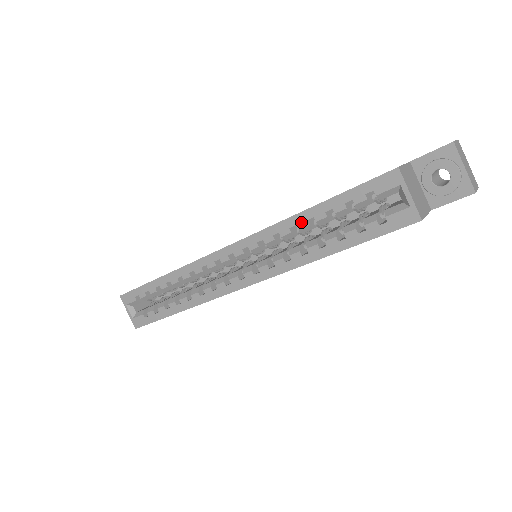
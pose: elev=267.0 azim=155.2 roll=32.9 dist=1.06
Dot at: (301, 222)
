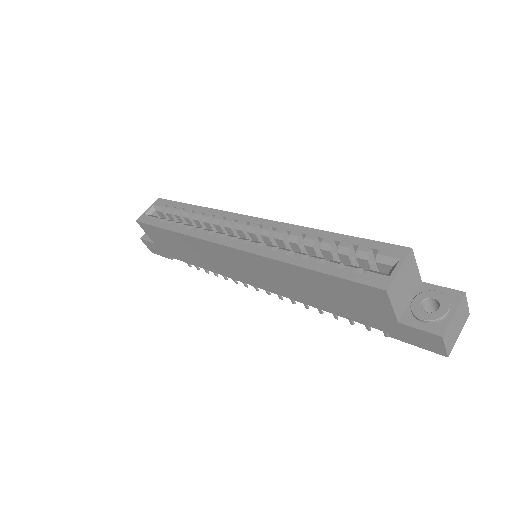
Dot at: (312, 235)
